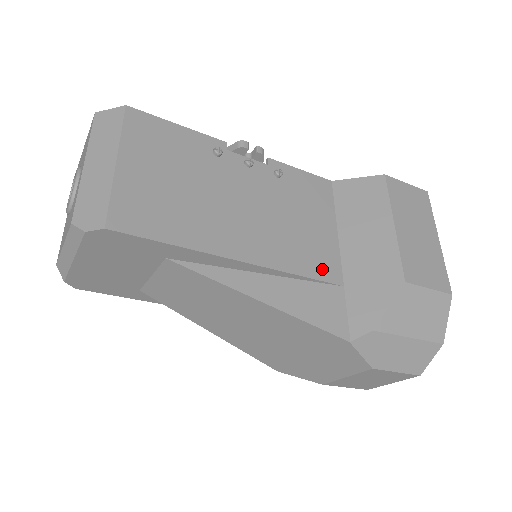
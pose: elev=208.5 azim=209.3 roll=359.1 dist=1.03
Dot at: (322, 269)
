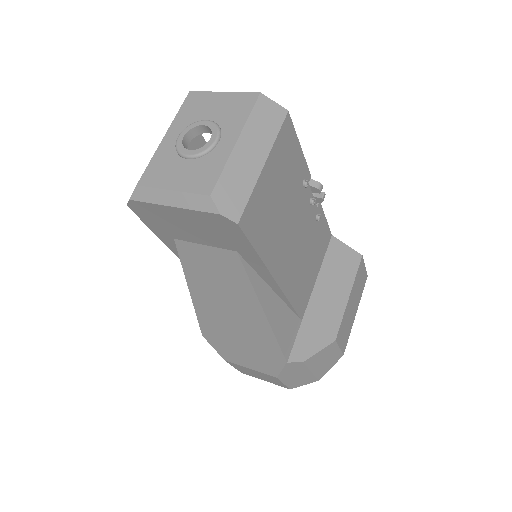
Dot at: (300, 304)
